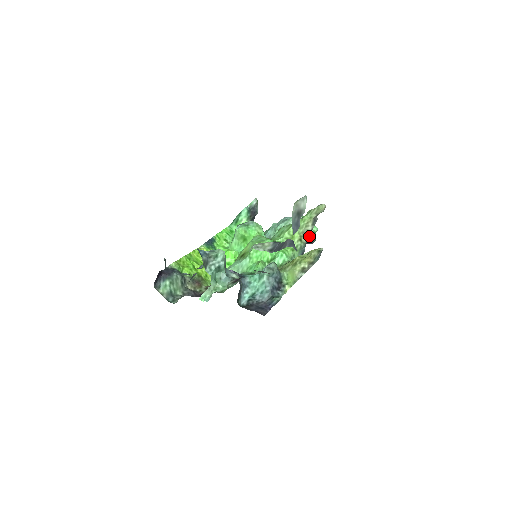
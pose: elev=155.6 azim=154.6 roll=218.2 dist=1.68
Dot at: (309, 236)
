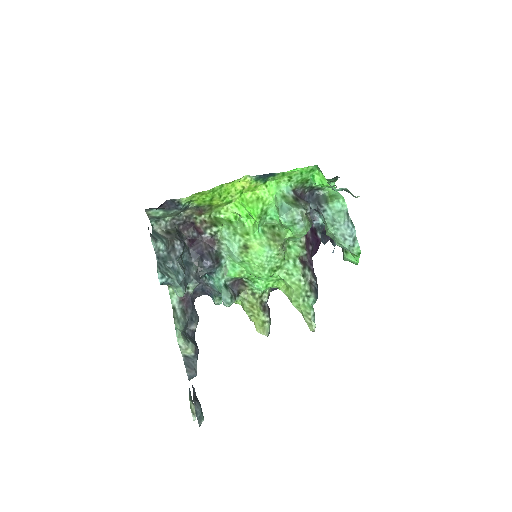
Dot at: (345, 258)
